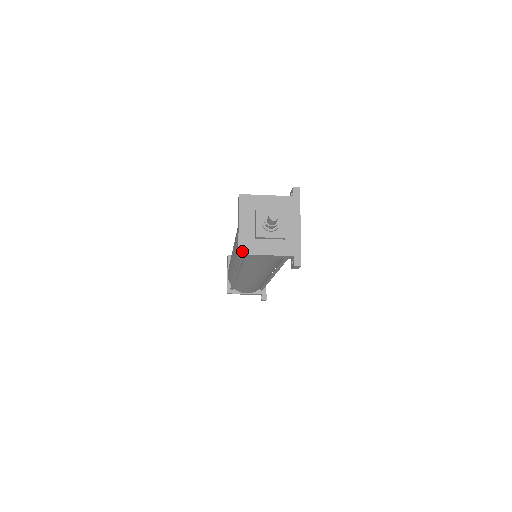
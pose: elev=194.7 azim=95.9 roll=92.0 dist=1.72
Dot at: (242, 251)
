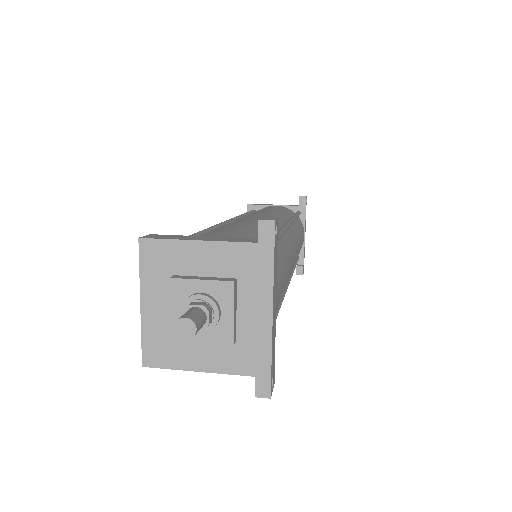
Dot at: (149, 360)
